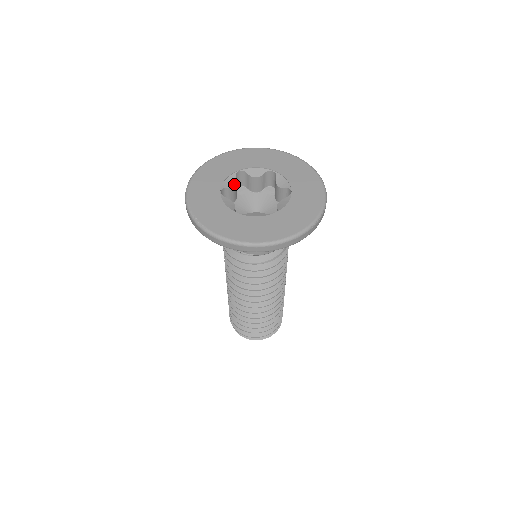
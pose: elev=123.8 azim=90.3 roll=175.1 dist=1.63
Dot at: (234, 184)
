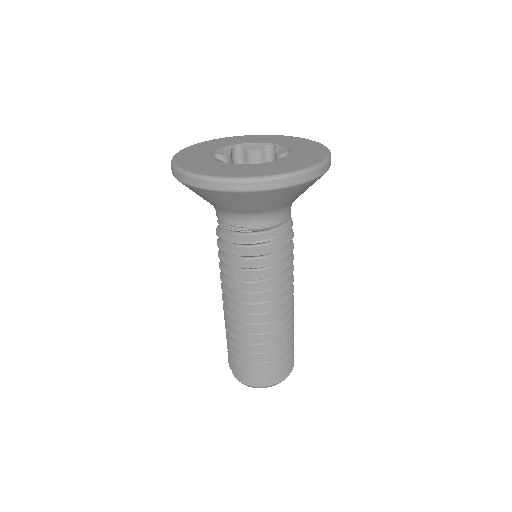
Dot at: (228, 154)
